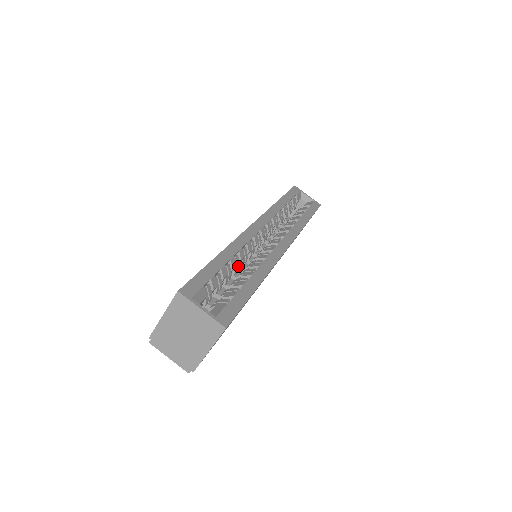
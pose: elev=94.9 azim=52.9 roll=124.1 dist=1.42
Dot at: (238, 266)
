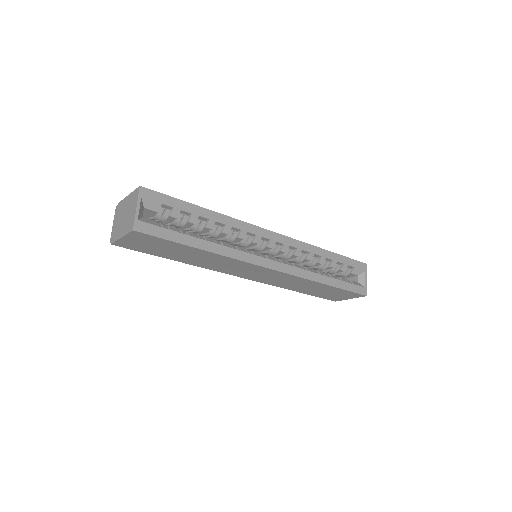
Dot at: (216, 233)
